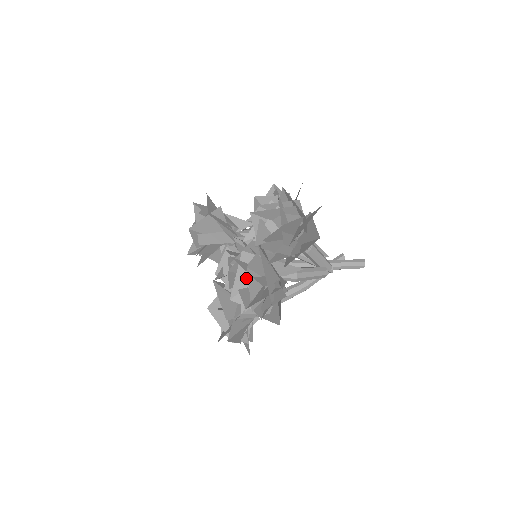
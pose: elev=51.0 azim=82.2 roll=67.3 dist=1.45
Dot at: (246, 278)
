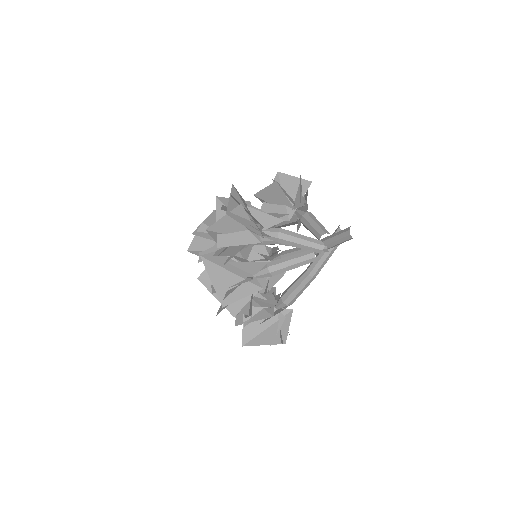
Dot at: occluded
